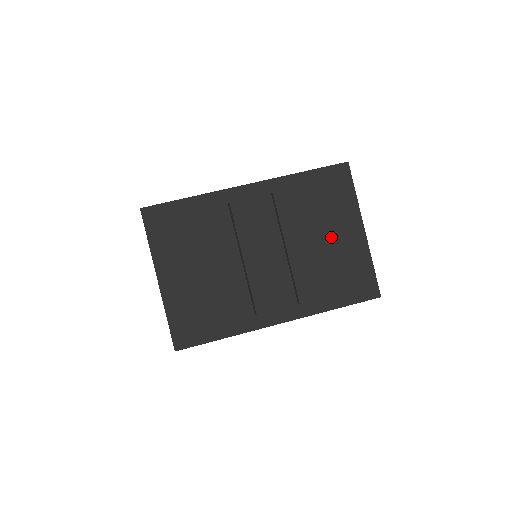
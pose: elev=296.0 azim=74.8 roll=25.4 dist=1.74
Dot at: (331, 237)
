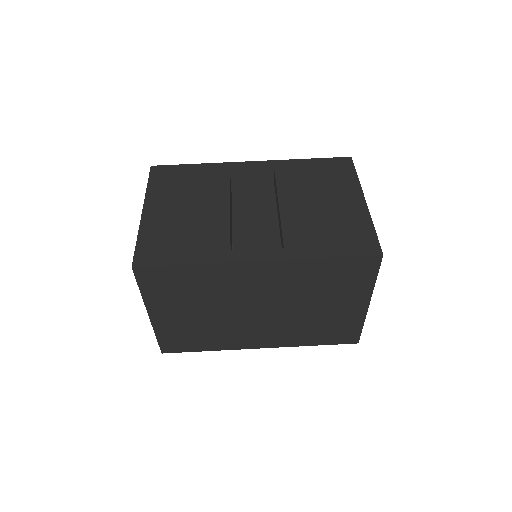
Dot at: (328, 202)
